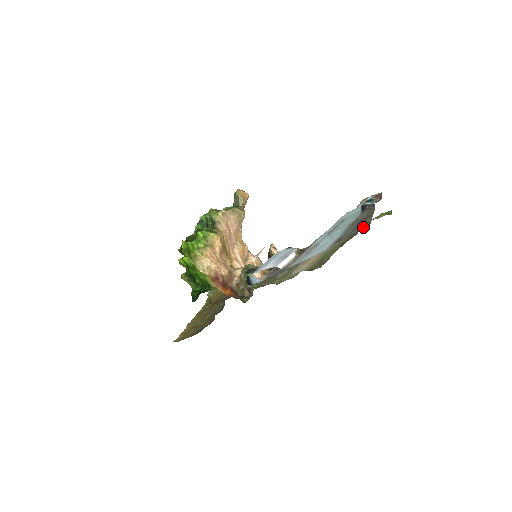
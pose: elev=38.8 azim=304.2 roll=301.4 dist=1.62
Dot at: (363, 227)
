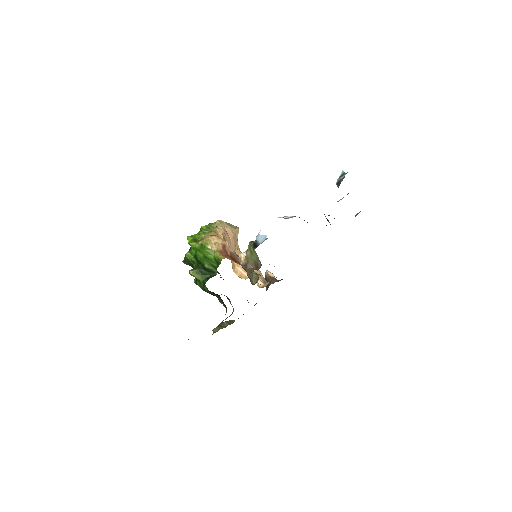
Dot at: occluded
